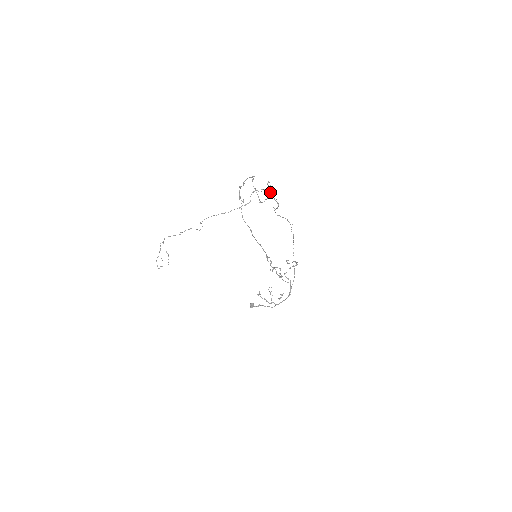
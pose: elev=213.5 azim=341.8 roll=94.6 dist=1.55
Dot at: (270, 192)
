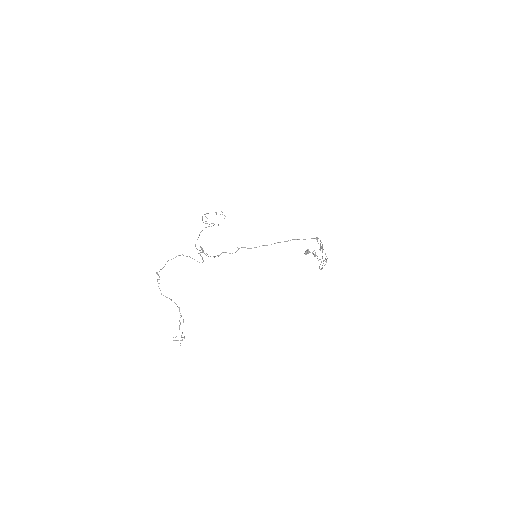
Dot at: (203, 260)
